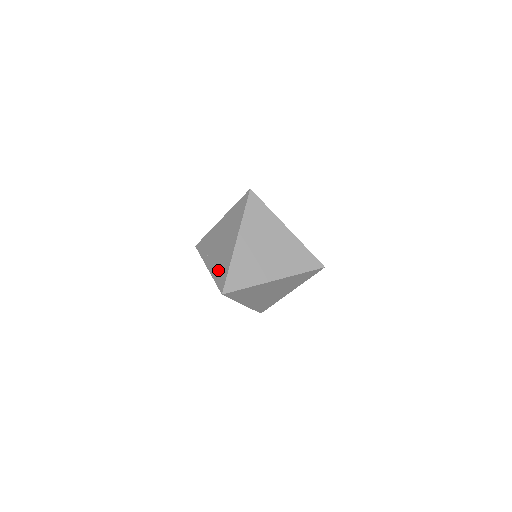
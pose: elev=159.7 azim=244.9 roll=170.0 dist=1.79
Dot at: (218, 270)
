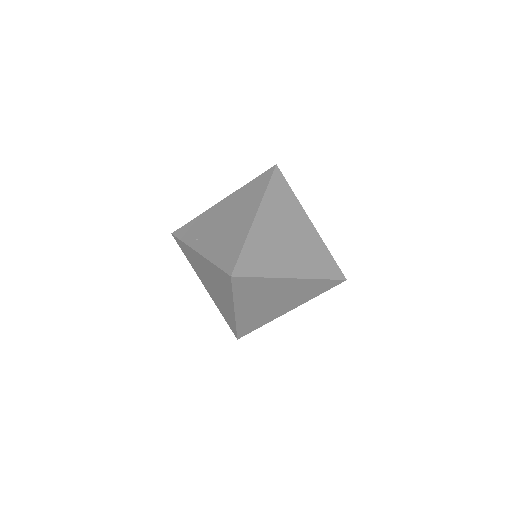
Dot at: (221, 251)
